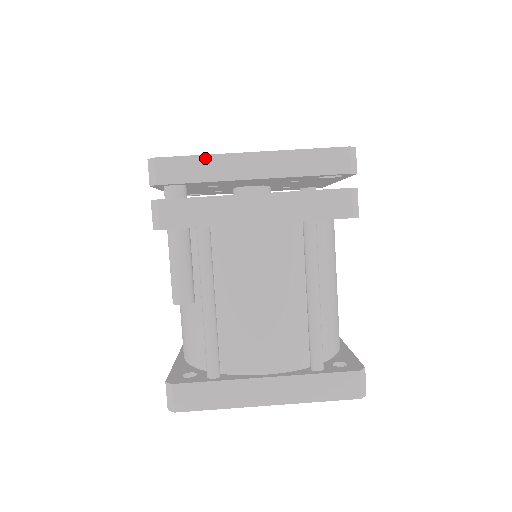
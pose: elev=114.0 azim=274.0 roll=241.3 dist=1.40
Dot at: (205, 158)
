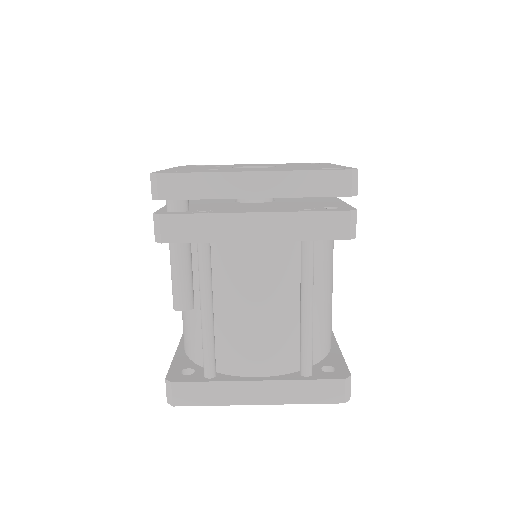
Dot at: (207, 175)
